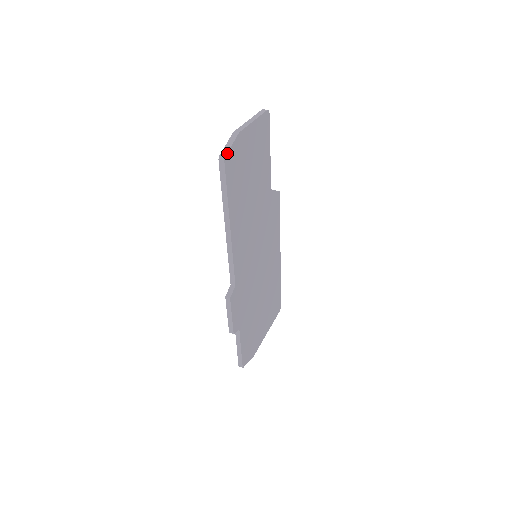
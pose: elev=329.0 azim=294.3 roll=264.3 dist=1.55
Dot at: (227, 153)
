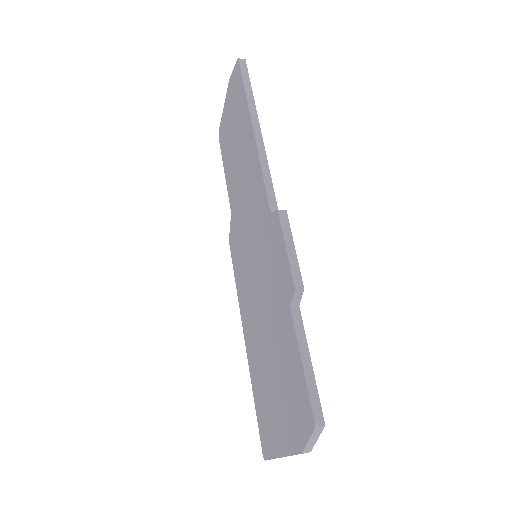
Dot at: occluded
